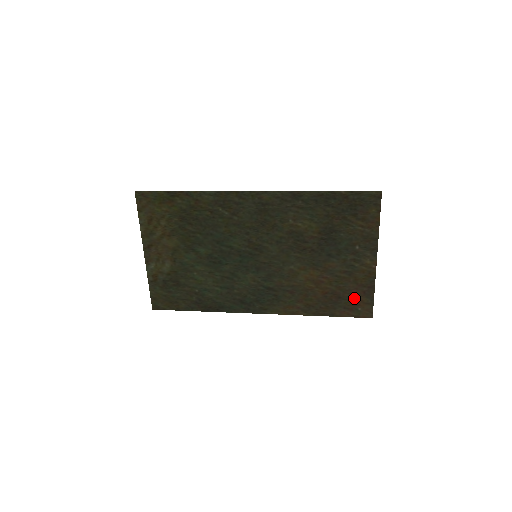
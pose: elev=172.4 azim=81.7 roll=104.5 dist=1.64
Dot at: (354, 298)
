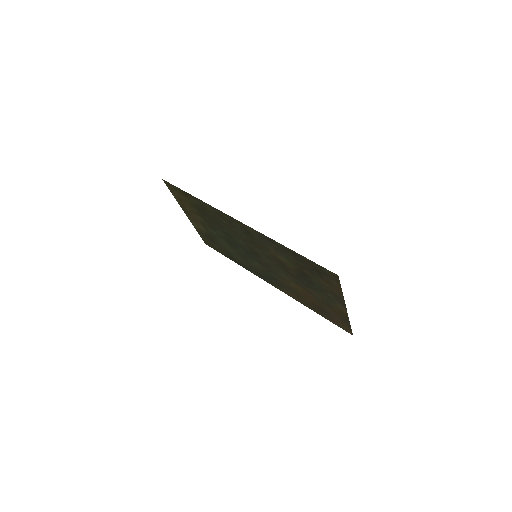
Dot at: (335, 318)
